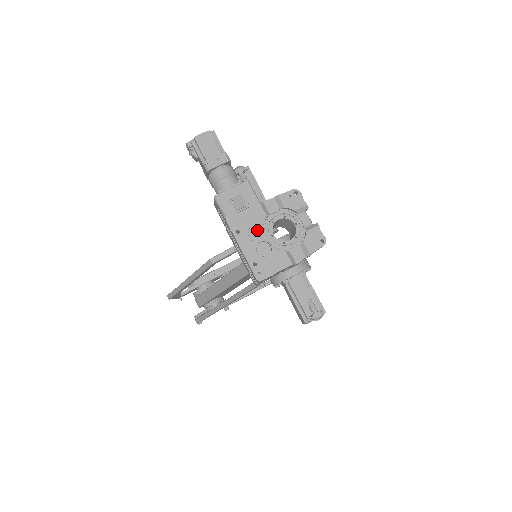
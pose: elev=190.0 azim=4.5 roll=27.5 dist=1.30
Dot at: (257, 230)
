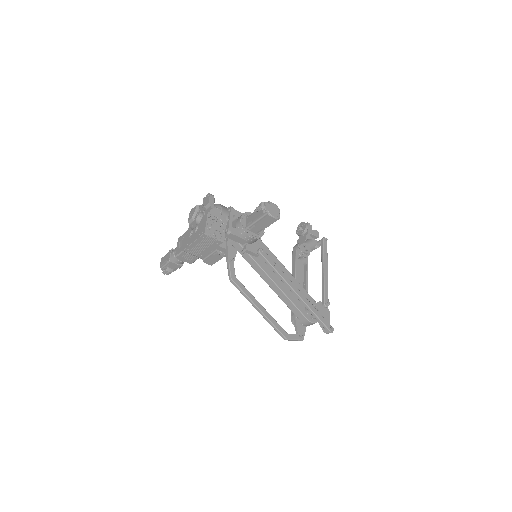
Dot at: (192, 234)
